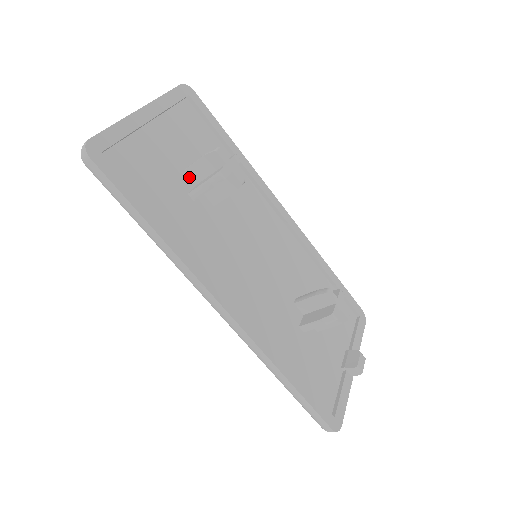
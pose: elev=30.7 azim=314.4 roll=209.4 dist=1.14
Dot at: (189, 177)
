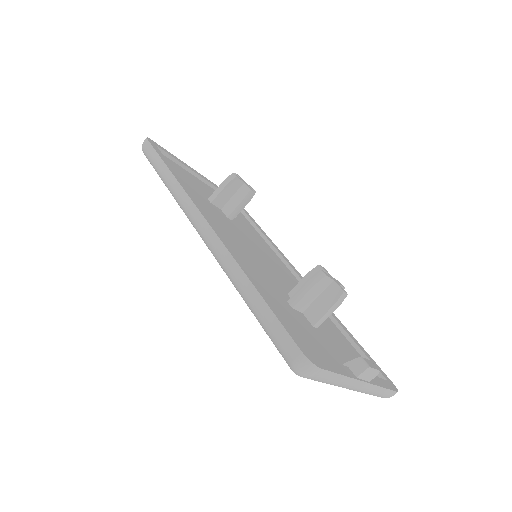
Dot at: occluded
